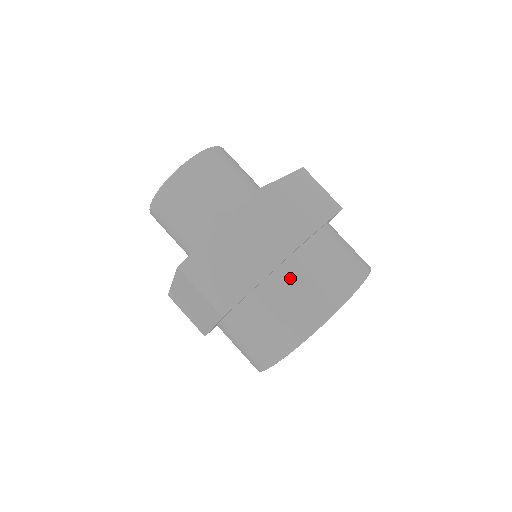
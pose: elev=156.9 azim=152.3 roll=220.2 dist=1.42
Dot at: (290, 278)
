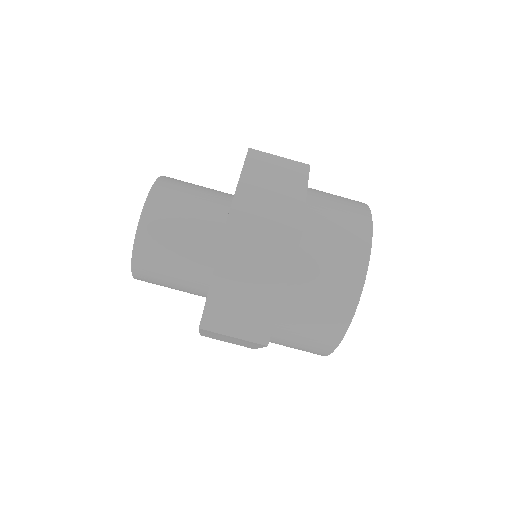
Dot at: (306, 276)
